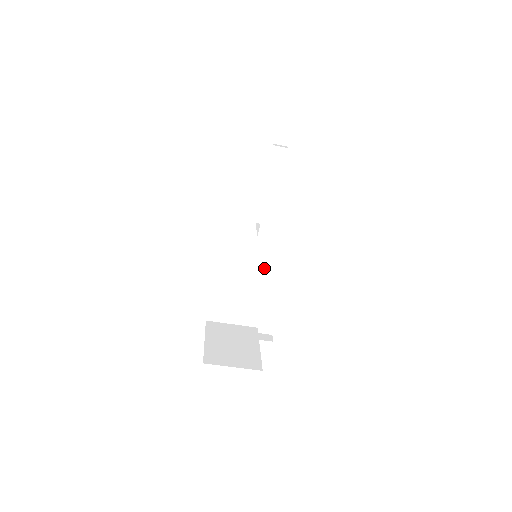
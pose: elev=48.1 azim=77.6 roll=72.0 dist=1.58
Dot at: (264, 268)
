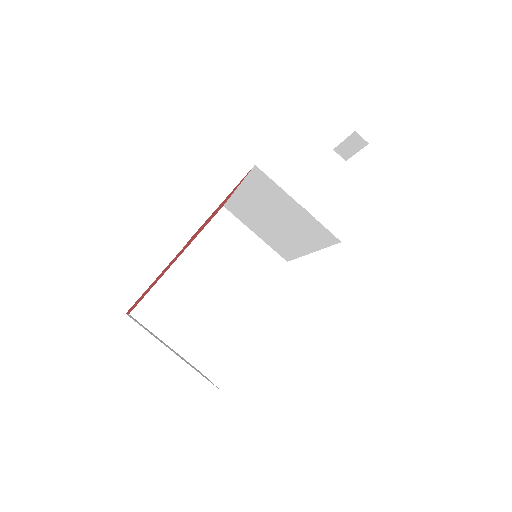
Dot at: (261, 275)
